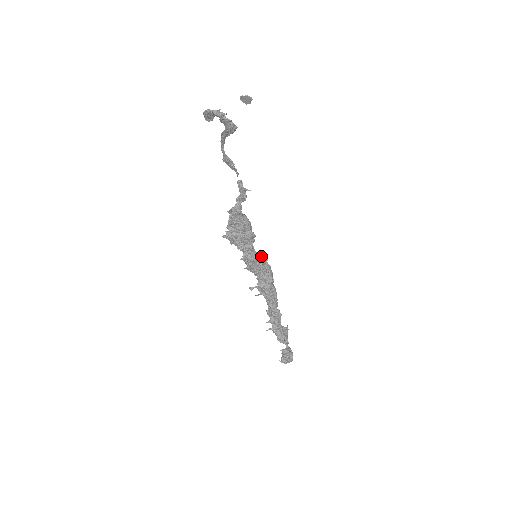
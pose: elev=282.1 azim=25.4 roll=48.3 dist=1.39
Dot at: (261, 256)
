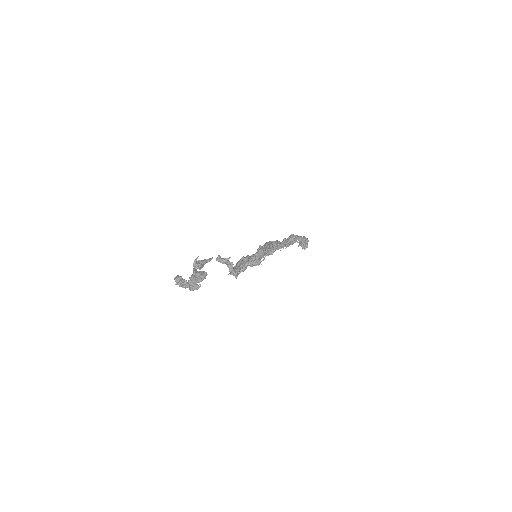
Dot at: (260, 254)
